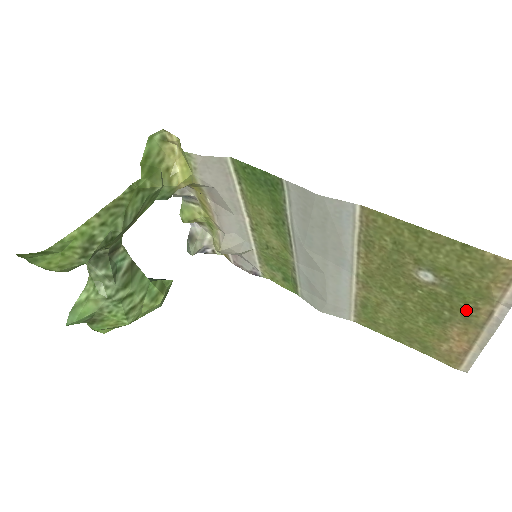
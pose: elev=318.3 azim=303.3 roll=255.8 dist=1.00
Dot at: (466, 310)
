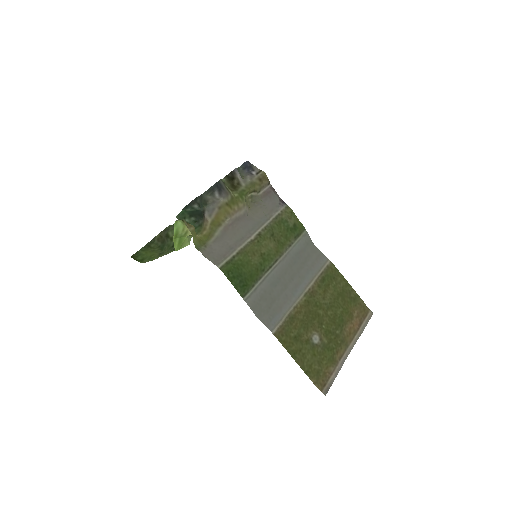
Dot at: (337, 345)
